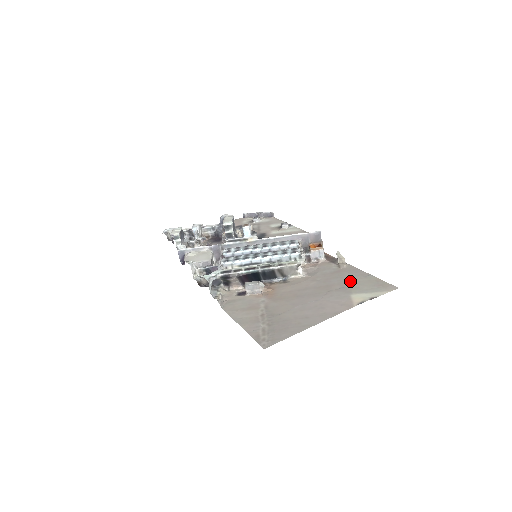
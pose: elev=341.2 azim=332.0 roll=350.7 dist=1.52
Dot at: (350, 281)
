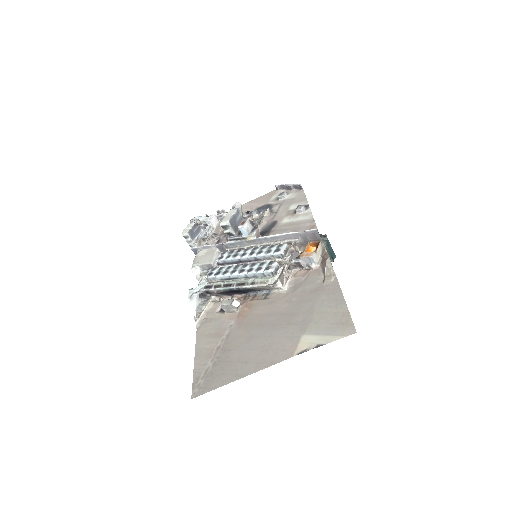
Dot at: (317, 310)
